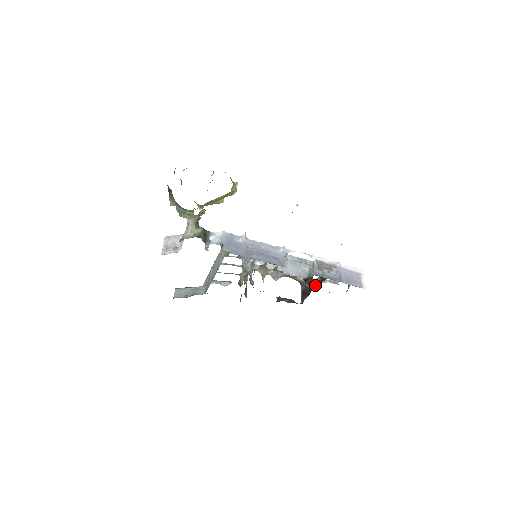
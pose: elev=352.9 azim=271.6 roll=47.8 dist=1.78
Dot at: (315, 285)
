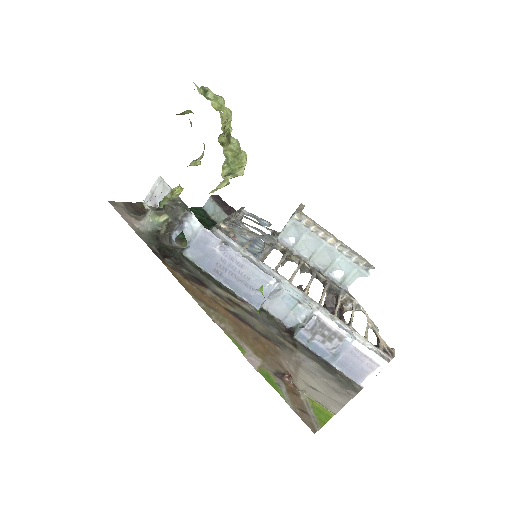
Dot at: (346, 308)
